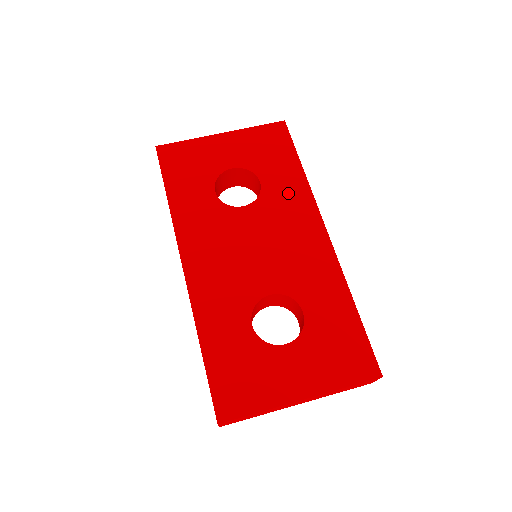
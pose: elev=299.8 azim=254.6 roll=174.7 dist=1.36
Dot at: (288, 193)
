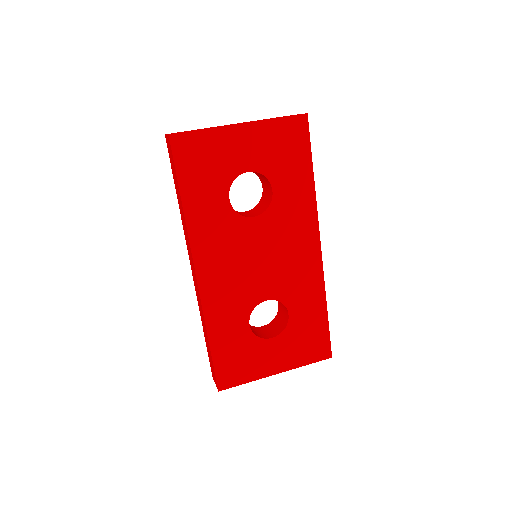
Dot at: (296, 205)
